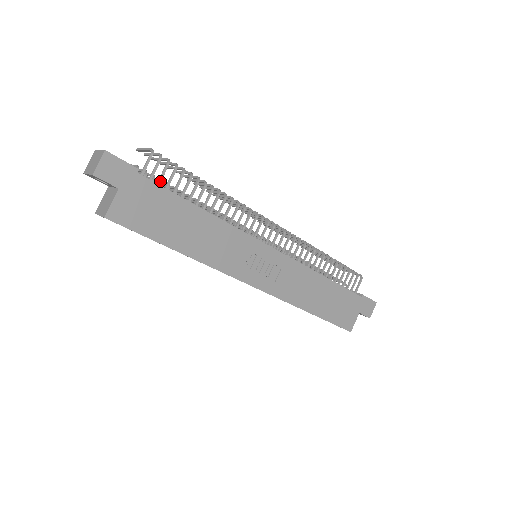
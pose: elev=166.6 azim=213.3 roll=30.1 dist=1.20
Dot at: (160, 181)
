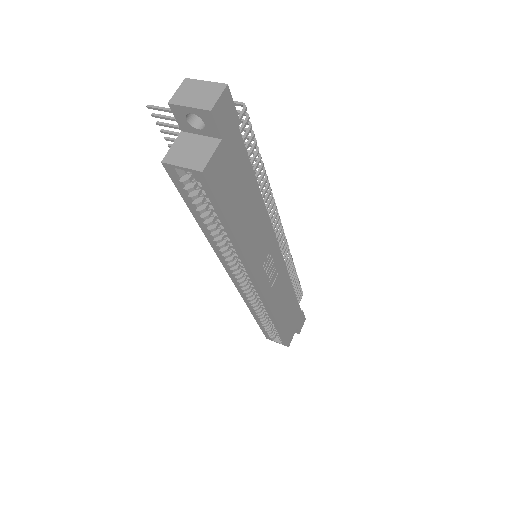
Dot at: occluded
